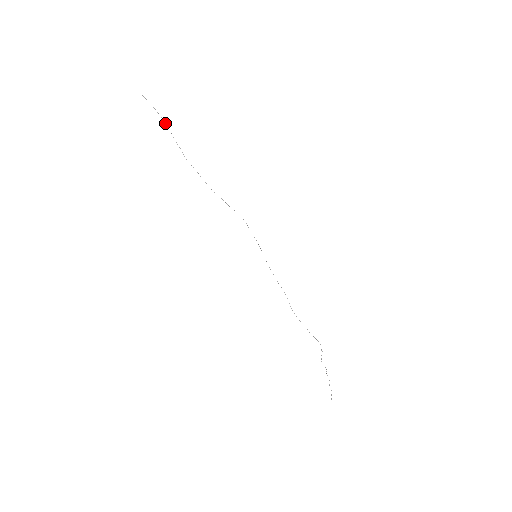
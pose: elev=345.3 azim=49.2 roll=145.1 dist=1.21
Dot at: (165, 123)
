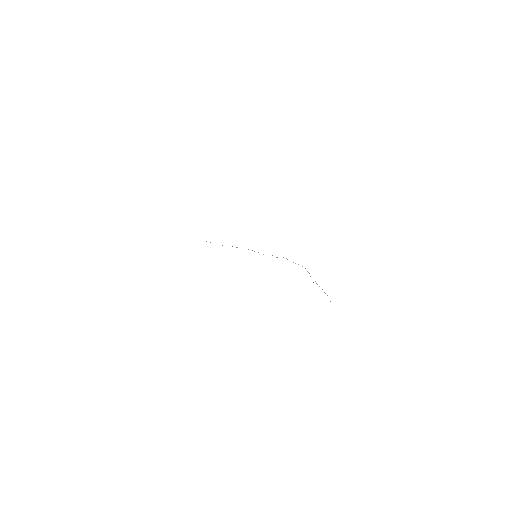
Dot at: (210, 242)
